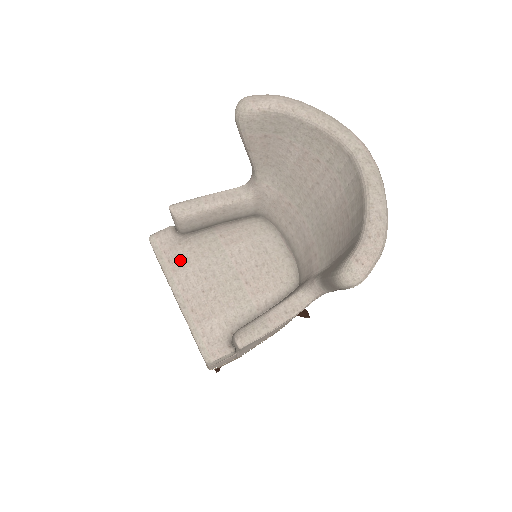
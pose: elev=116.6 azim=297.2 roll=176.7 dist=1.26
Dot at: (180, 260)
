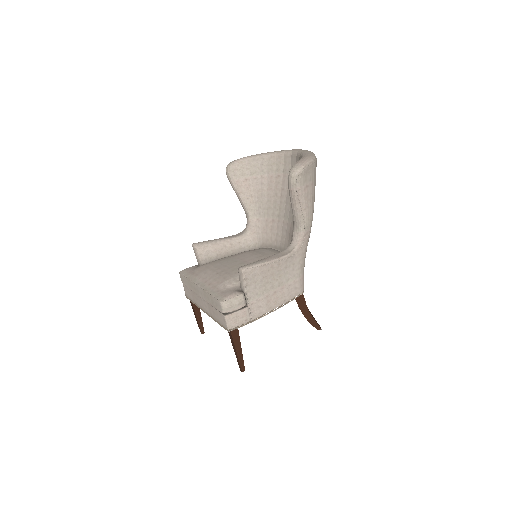
Dot at: (201, 269)
